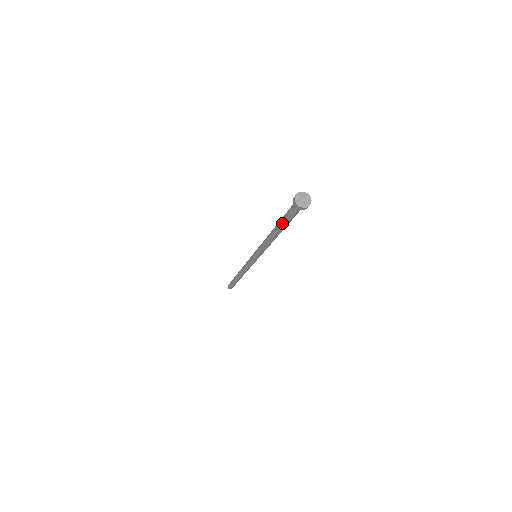
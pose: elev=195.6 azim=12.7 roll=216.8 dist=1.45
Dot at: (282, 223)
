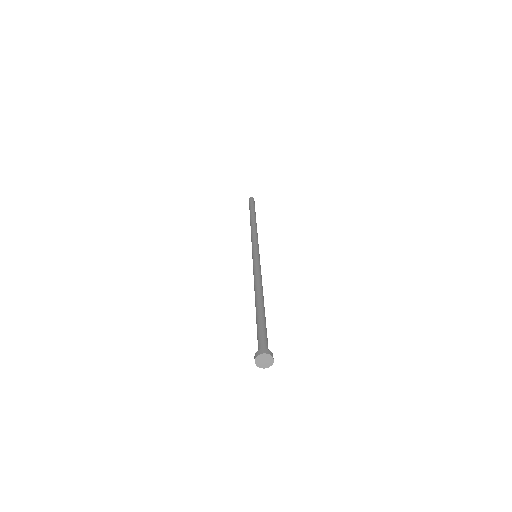
Dot at: (256, 322)
